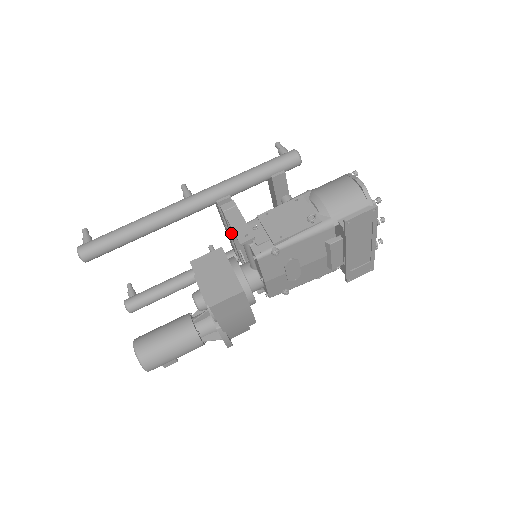
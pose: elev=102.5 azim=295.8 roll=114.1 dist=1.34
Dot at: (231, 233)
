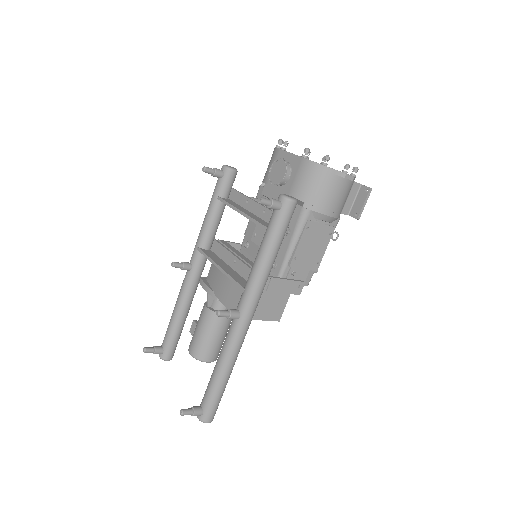
Dot at: occluded
